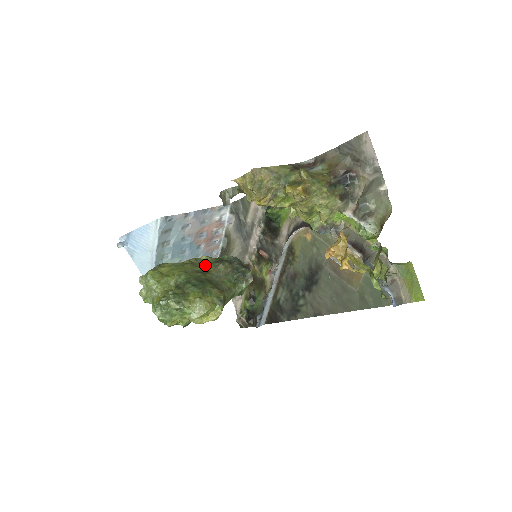
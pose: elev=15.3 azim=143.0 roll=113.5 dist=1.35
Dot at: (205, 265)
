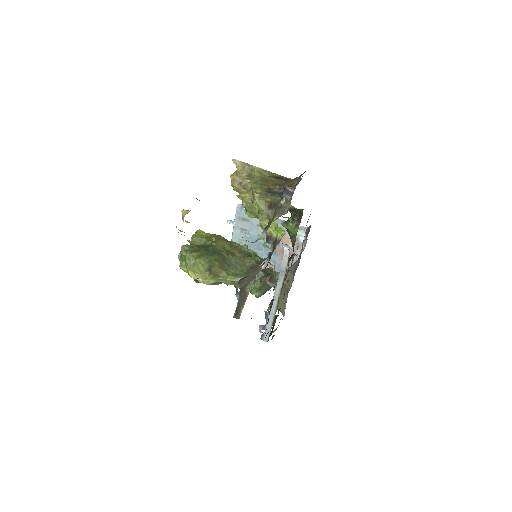
Dot at: (239, 251)
